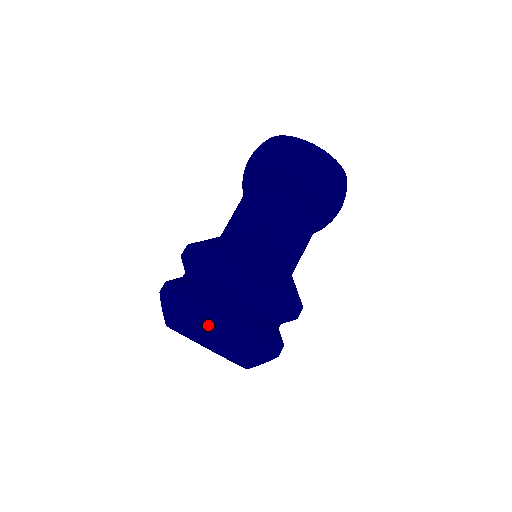
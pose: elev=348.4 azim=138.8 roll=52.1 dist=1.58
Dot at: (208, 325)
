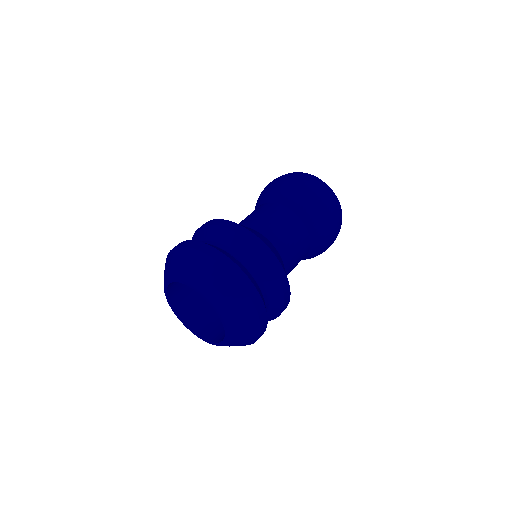
Dot at: (211, 271)
